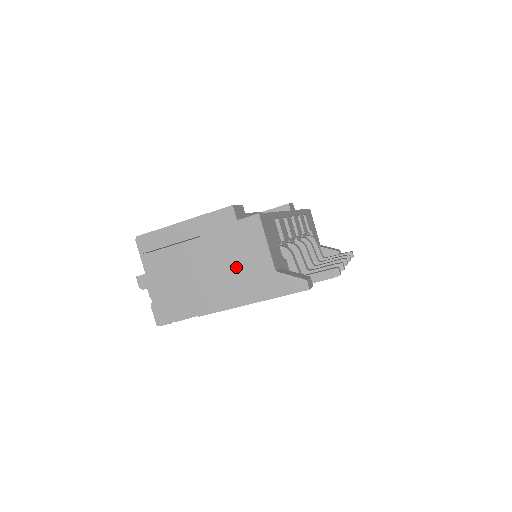
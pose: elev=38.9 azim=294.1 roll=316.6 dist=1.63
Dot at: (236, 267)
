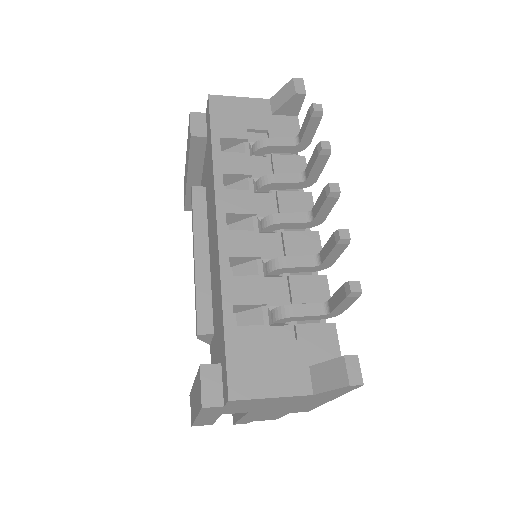
Dot at: (280, 405)
